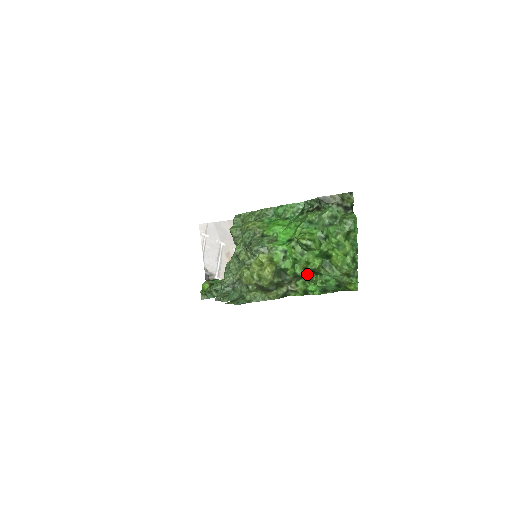
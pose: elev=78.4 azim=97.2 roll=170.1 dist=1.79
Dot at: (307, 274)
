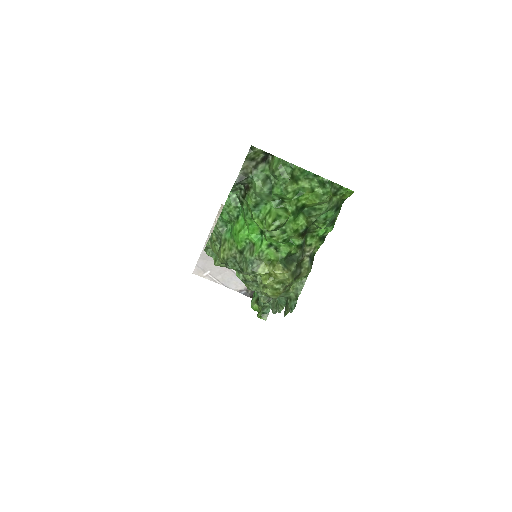
Dot at: (306, 233)
